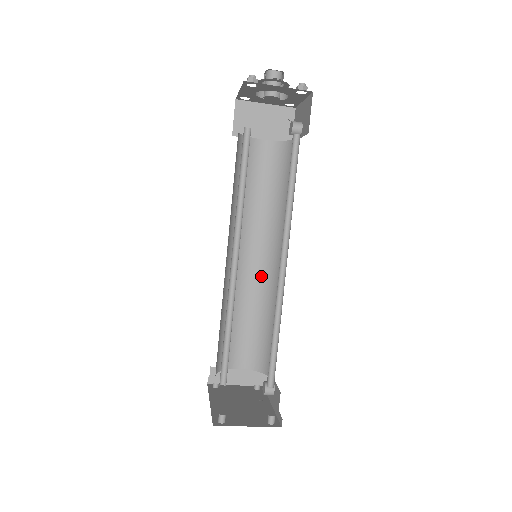
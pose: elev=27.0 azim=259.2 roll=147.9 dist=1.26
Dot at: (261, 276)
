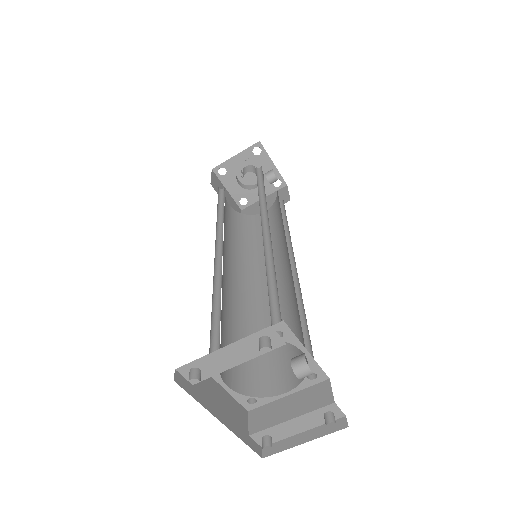
Dot at: (284, 286)
